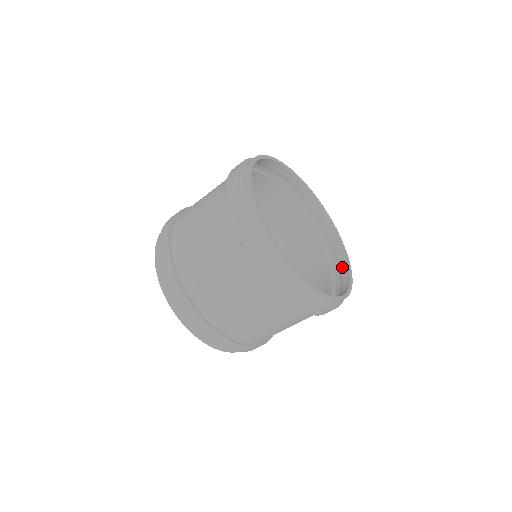
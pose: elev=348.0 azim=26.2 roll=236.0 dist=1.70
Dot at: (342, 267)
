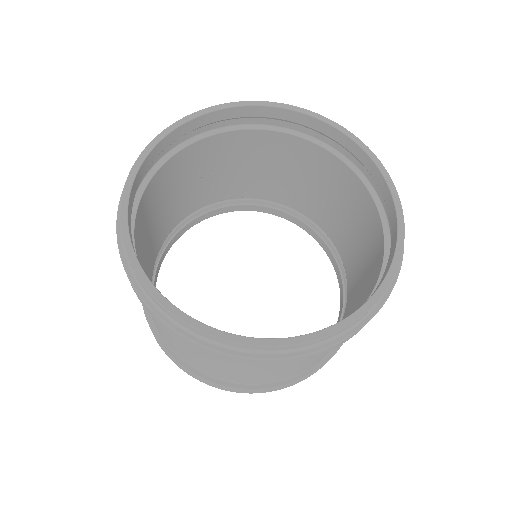
Dot at: (388, 210)
